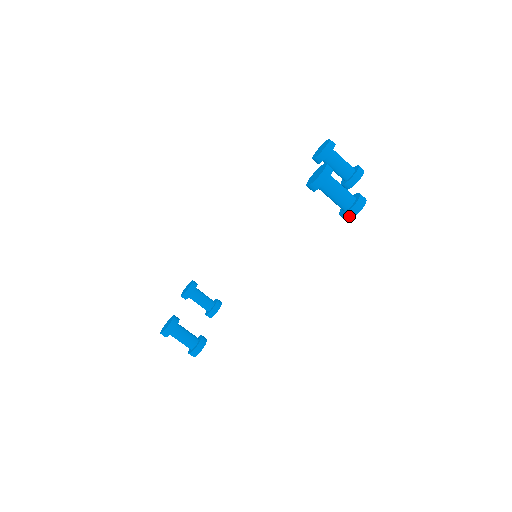
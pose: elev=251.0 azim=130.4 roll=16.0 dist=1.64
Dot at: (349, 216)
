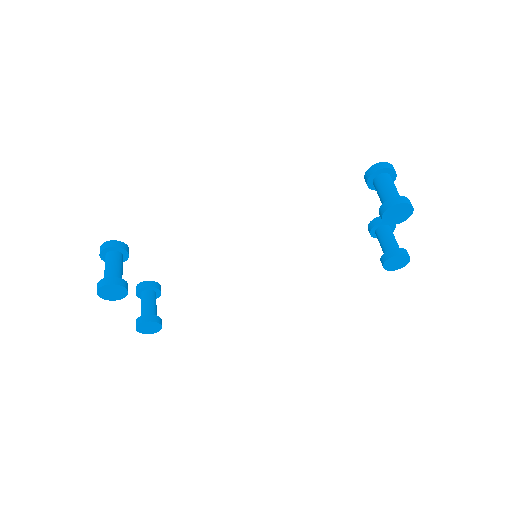
Dot at: (391, 203)
